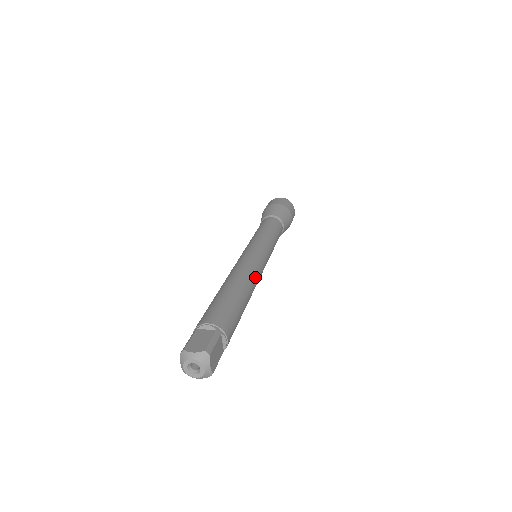
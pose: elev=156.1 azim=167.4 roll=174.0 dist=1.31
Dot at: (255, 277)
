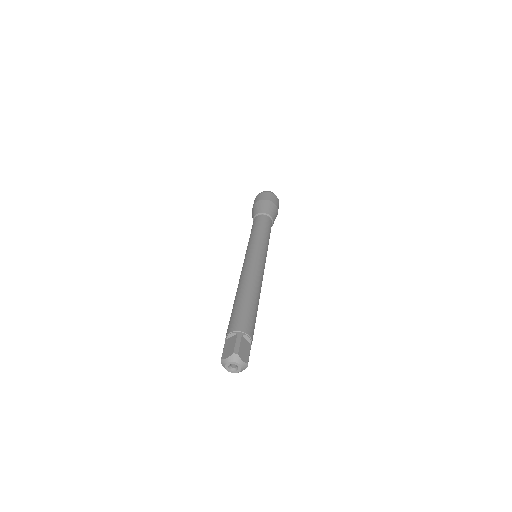
Dot at: (257, 276)
